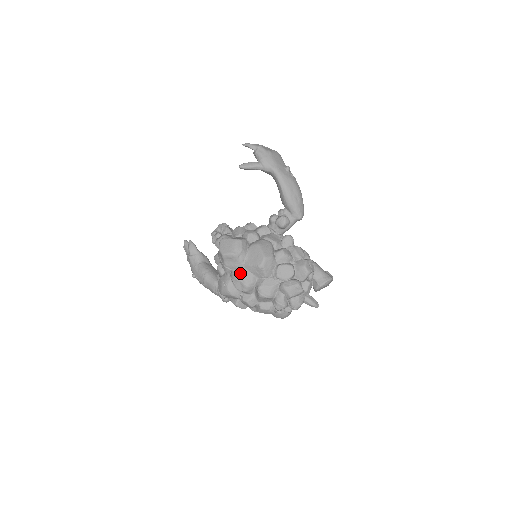
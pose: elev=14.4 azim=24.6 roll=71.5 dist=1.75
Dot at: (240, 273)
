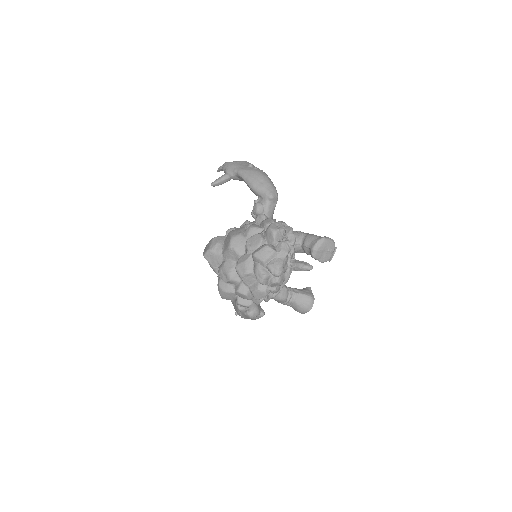
Dot at: (221, 265)
